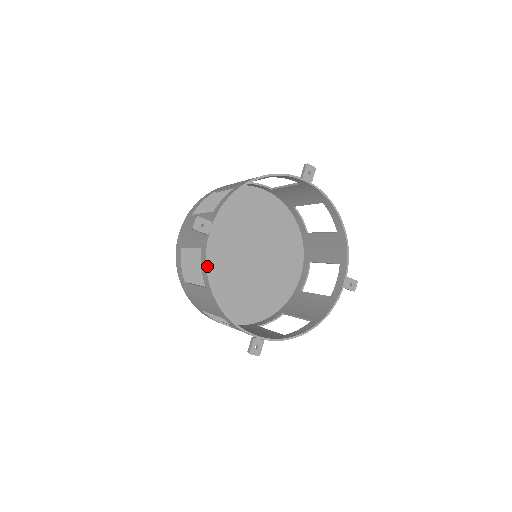
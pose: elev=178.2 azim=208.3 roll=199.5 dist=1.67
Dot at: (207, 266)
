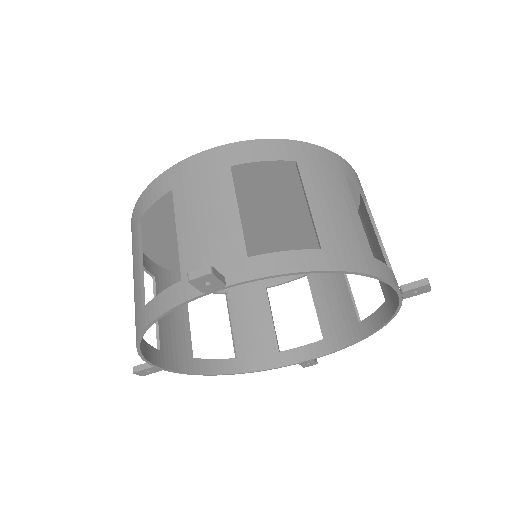
Dot at: (163, 314)
